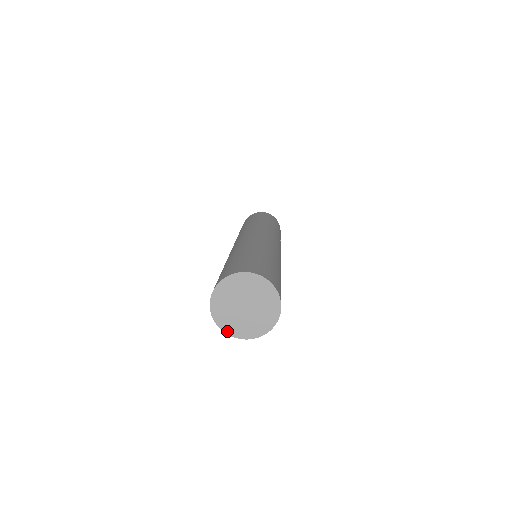
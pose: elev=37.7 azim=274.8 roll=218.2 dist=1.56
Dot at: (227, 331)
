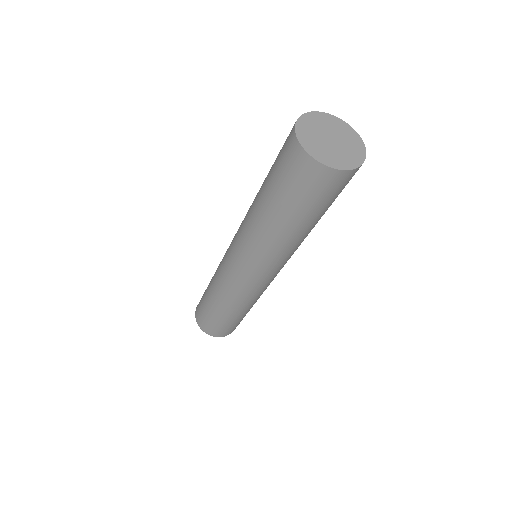
Dot at: (302, 142)
